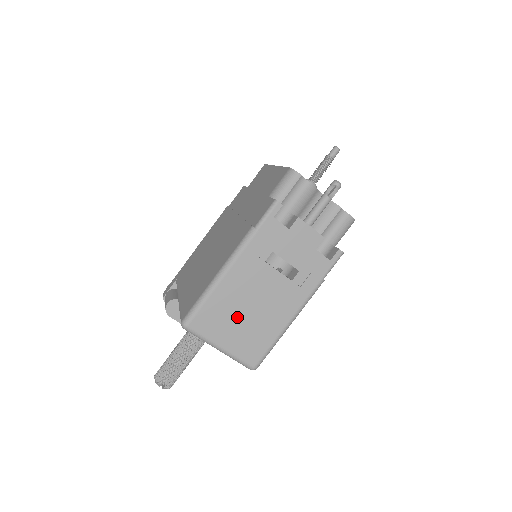
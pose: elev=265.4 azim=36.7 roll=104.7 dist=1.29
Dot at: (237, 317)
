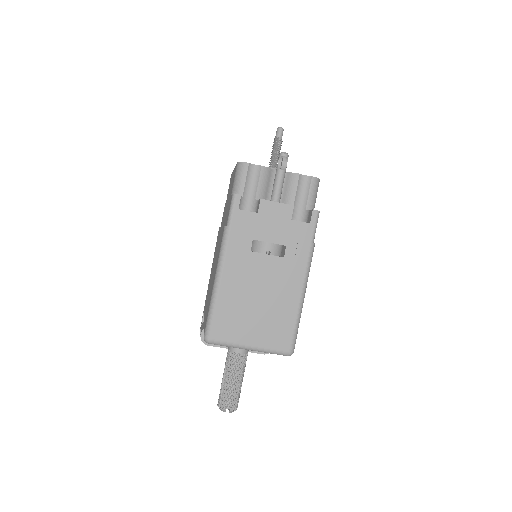
Dot at: (250, 312)
